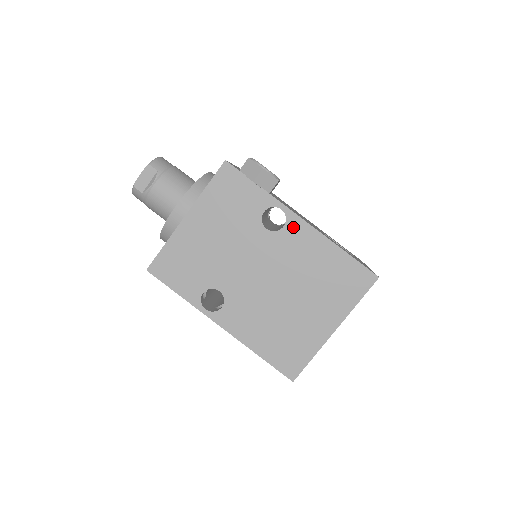
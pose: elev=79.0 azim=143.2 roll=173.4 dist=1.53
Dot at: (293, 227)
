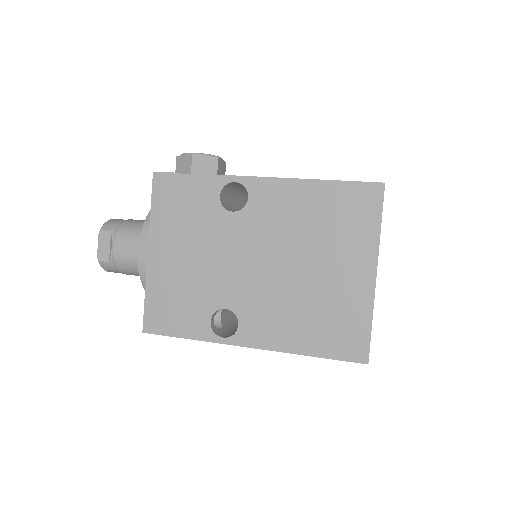
Dot at: (258, 192)
